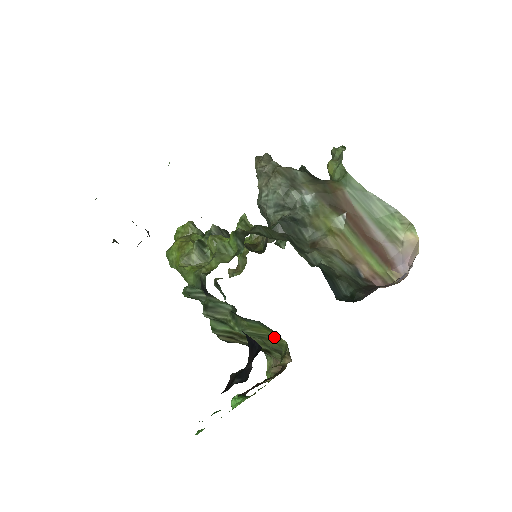
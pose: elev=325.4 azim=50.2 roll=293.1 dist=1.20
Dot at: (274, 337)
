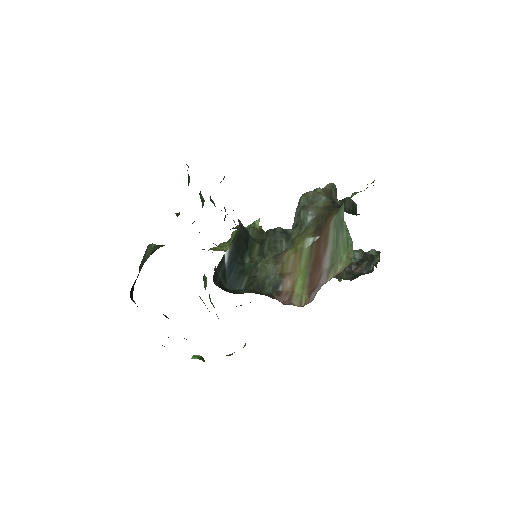
Dot at: occluded
